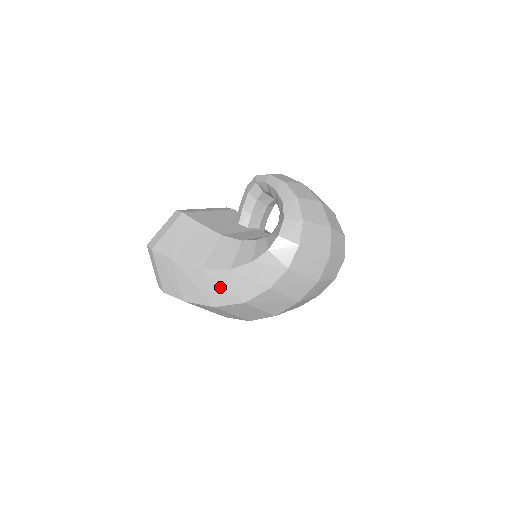
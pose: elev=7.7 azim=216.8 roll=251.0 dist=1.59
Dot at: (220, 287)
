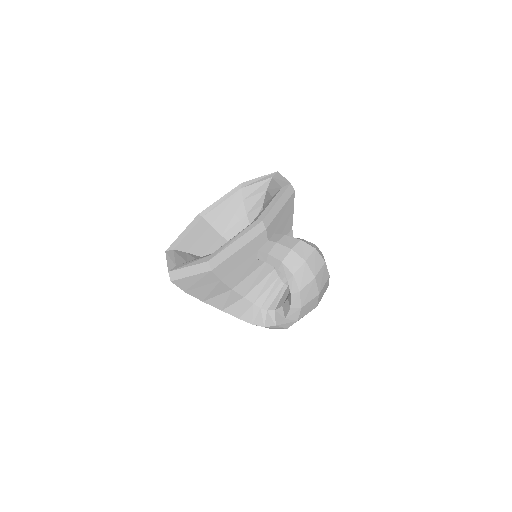
Dot at: occluded
